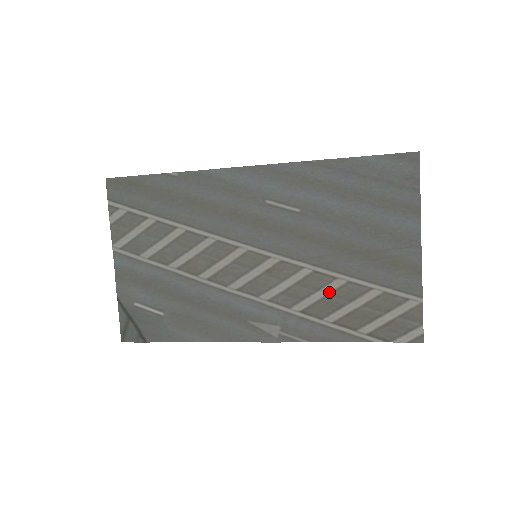
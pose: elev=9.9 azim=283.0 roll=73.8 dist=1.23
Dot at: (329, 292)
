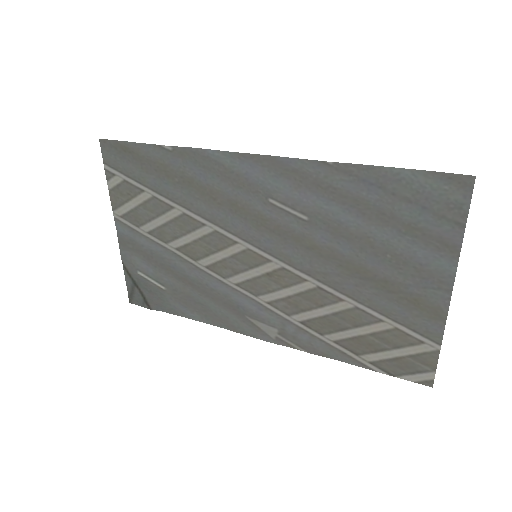
Dot at: (333, 312)
